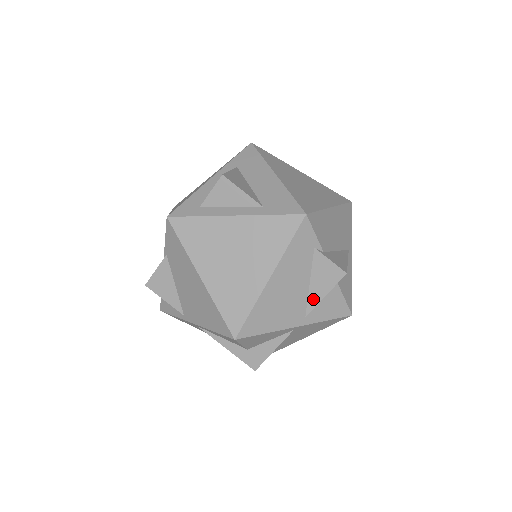
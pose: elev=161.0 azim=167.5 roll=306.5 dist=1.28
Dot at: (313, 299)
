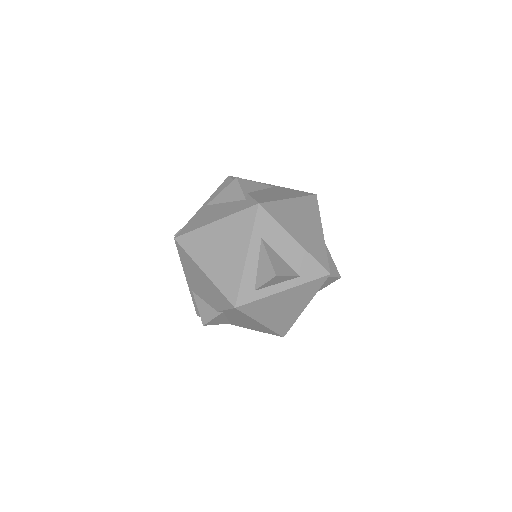
Dot at: occluded
